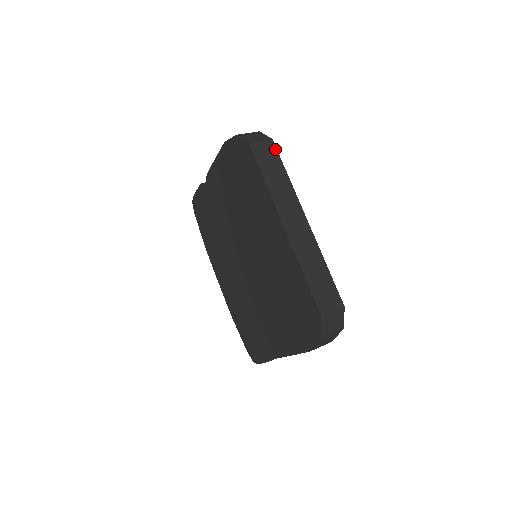
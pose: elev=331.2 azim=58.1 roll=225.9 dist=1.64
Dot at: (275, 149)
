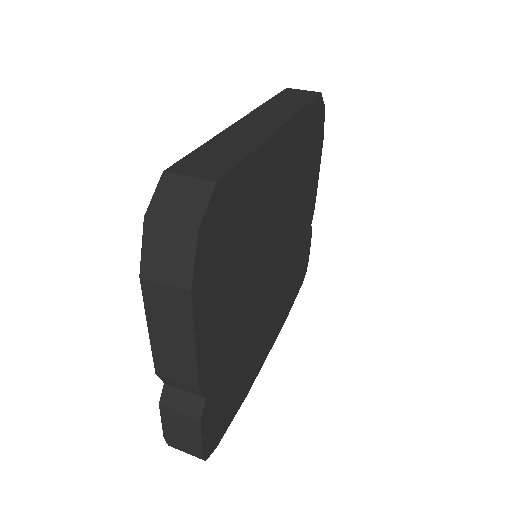
Dot at: (315, 95)
